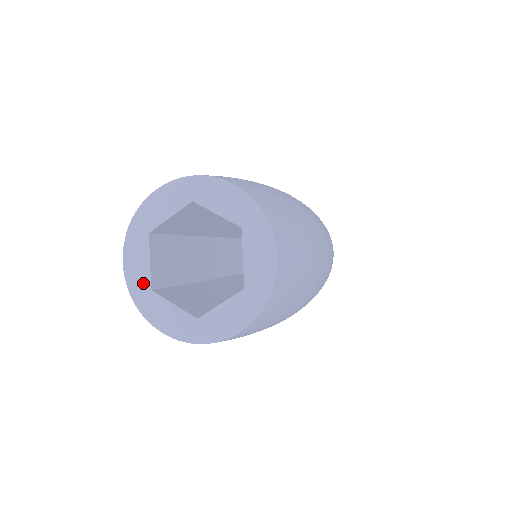
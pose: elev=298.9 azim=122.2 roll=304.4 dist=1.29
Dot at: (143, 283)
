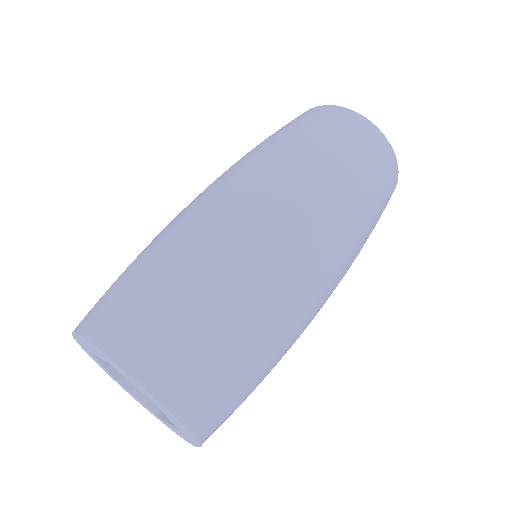
Dot at: (109, 374)
